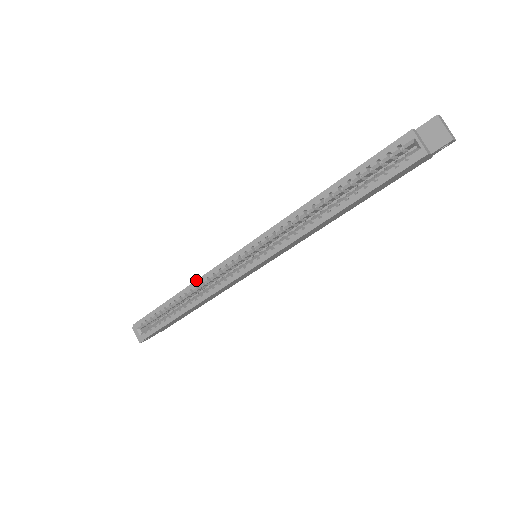
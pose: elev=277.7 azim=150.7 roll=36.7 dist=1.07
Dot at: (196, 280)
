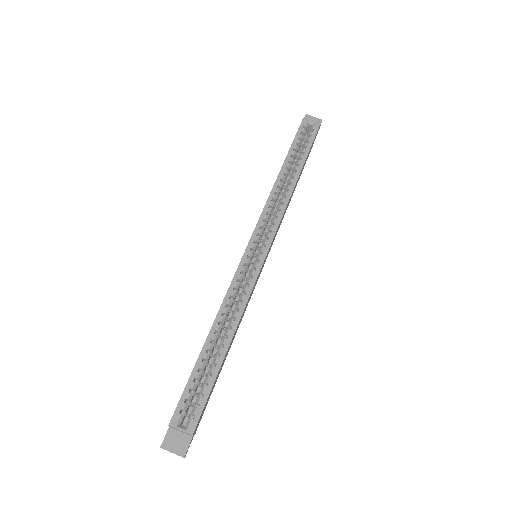
Dot at: (223, 300)
